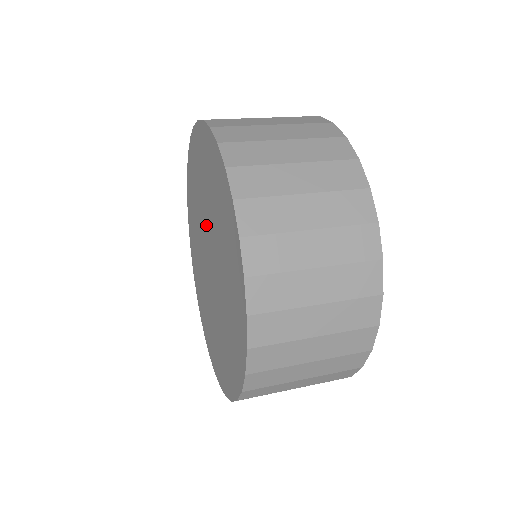
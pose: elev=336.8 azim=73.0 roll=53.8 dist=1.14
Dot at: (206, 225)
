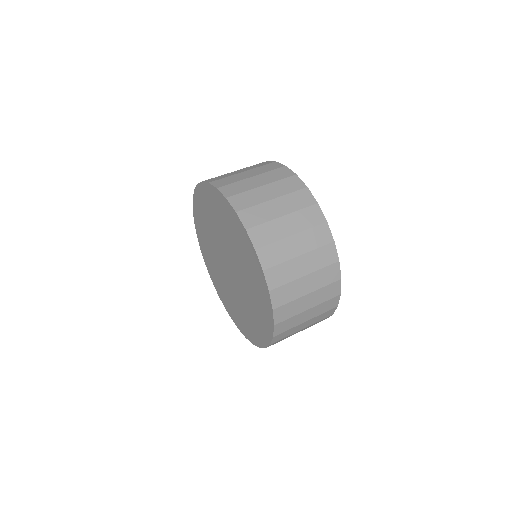
Dot at: (221, 245)
